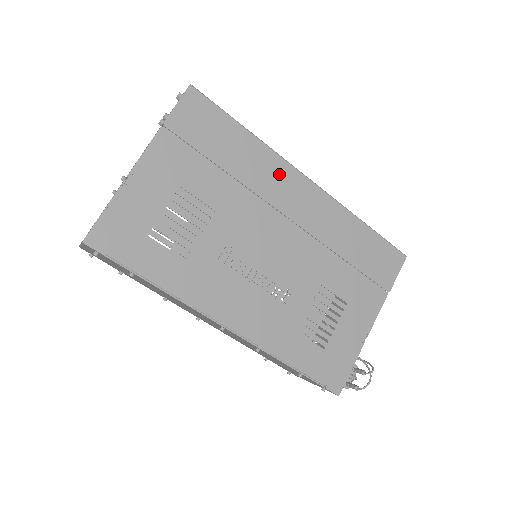
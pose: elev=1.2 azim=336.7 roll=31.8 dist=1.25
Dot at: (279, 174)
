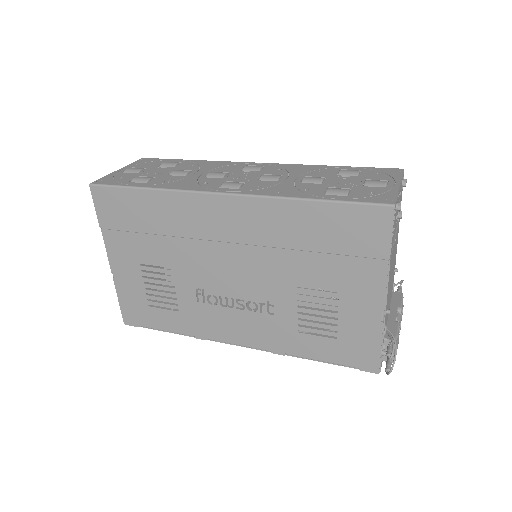
Dot at: (194, 208)
